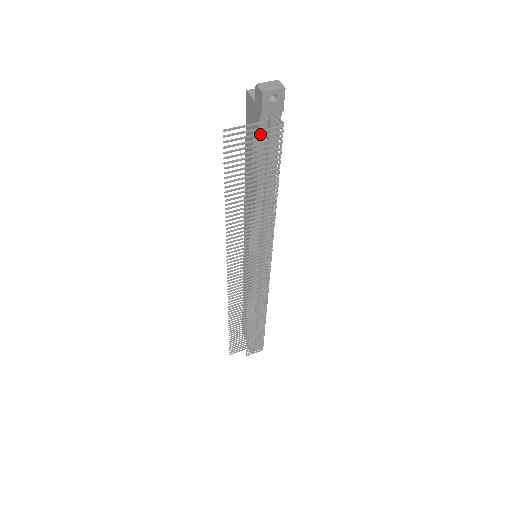
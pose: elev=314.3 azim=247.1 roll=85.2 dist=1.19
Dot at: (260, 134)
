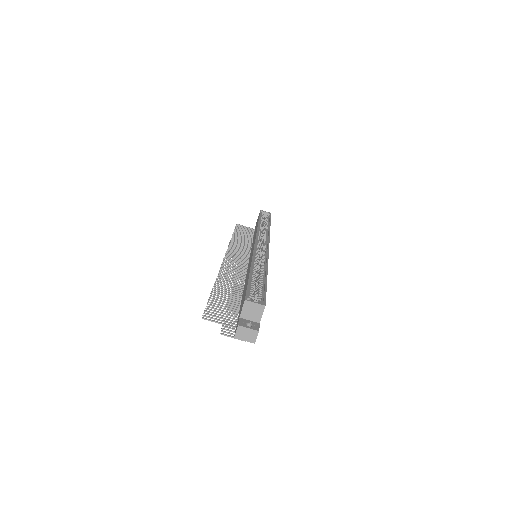
Dot at: (235, 322)
